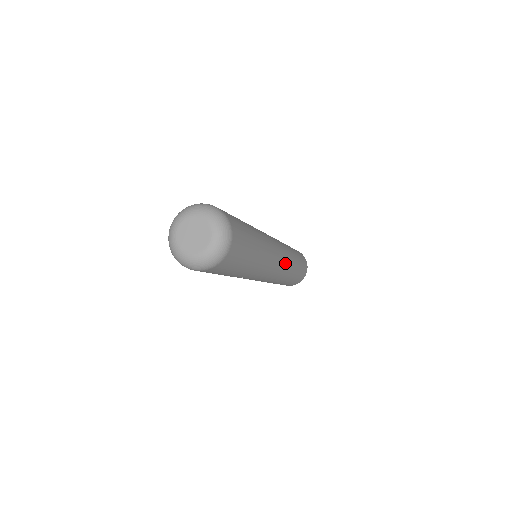
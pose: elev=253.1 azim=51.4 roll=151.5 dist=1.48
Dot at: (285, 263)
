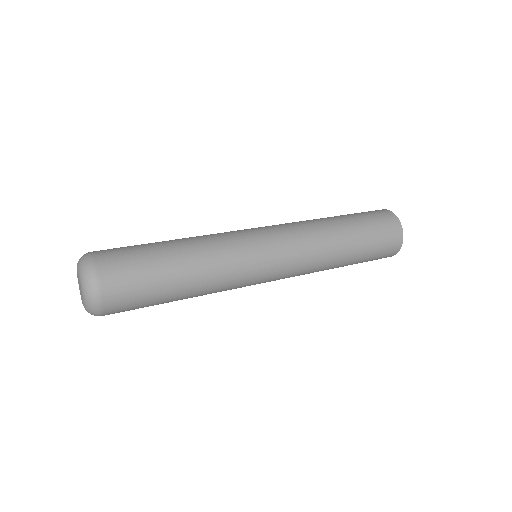
Dot at: (295, 242)
